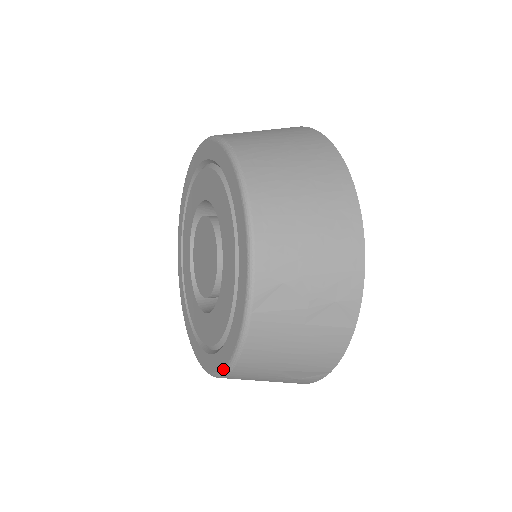
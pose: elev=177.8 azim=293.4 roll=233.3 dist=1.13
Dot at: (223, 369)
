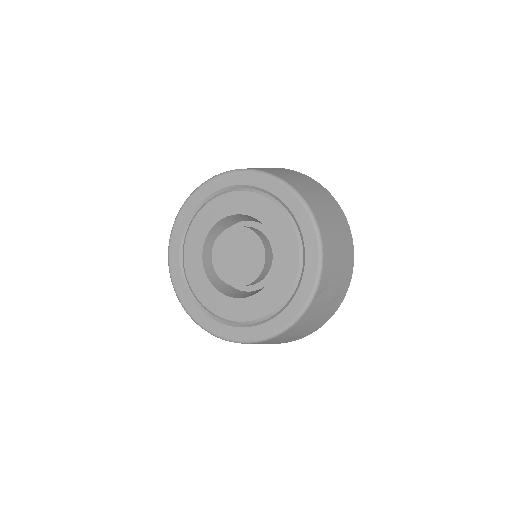
Dot at: (264, 338)
